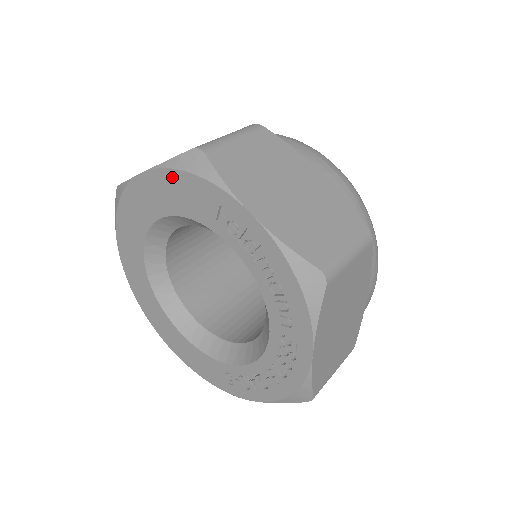
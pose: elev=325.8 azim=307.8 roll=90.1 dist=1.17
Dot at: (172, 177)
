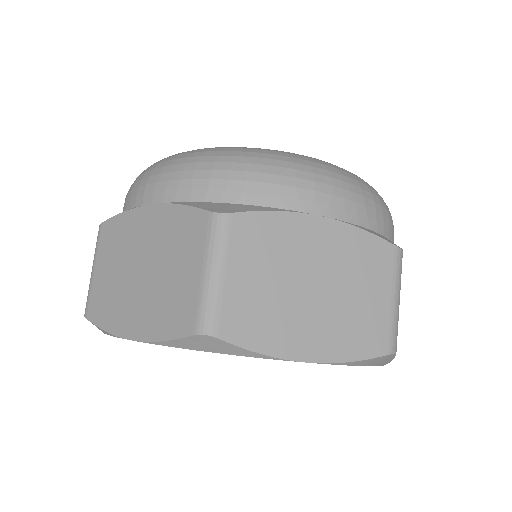
Dot at: occluded
